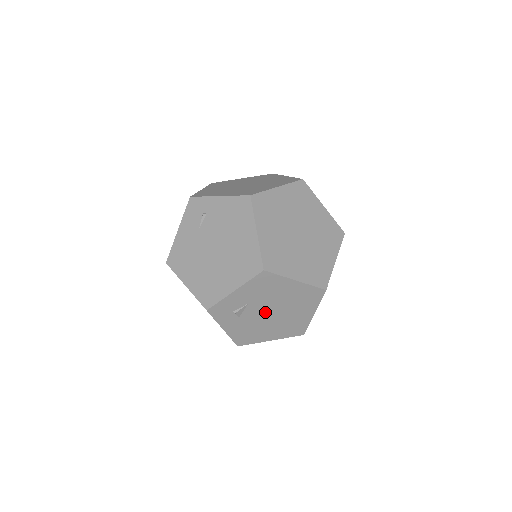
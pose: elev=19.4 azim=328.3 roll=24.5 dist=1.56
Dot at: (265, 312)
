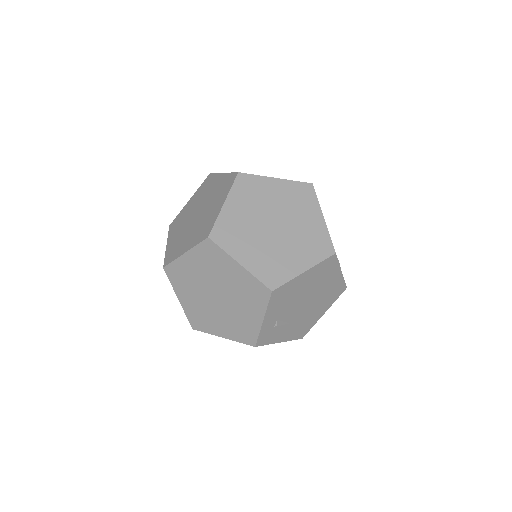
Dot at: occluded
